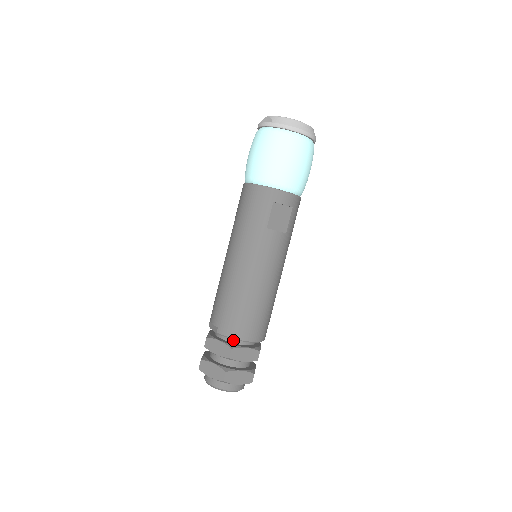
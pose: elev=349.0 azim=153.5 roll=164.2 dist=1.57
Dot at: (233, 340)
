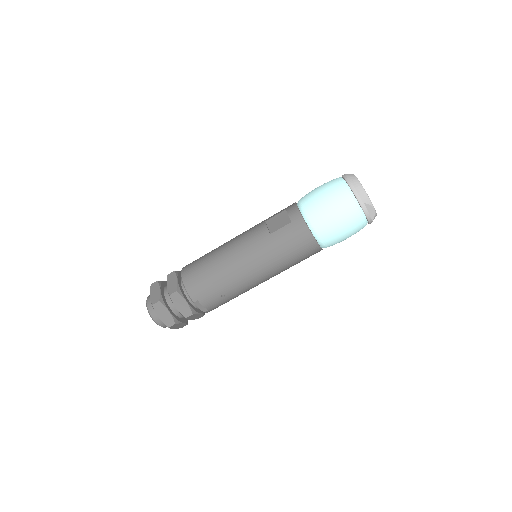
Dot at: occluded
